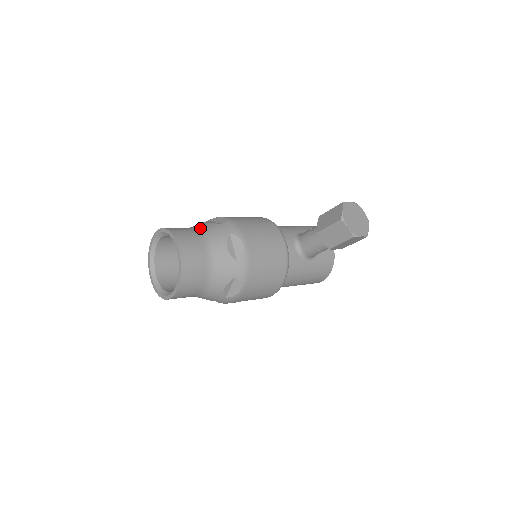
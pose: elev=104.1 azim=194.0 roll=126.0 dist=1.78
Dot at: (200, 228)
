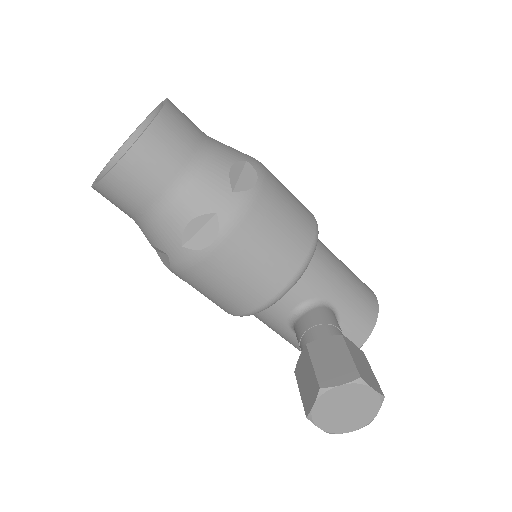
Dot at: (204, 161)
